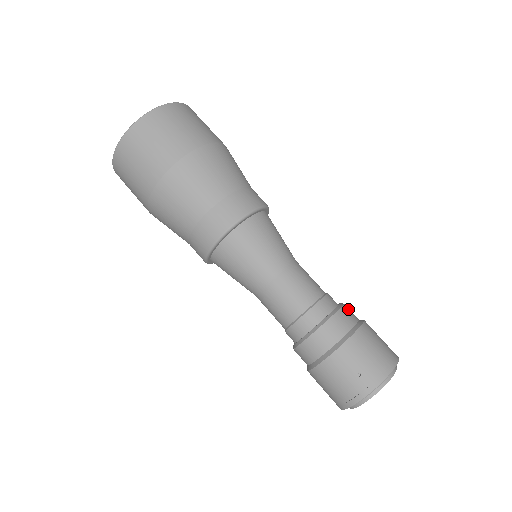
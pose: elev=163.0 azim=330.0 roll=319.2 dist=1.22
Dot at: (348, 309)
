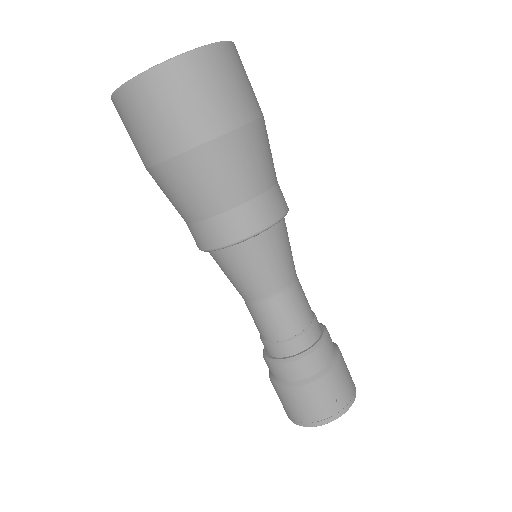
Dot at: occluded
